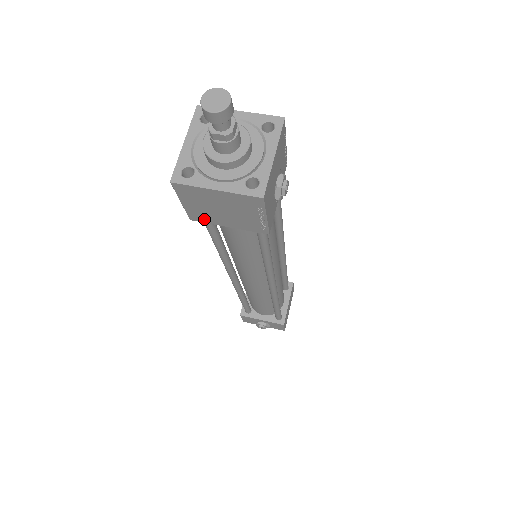
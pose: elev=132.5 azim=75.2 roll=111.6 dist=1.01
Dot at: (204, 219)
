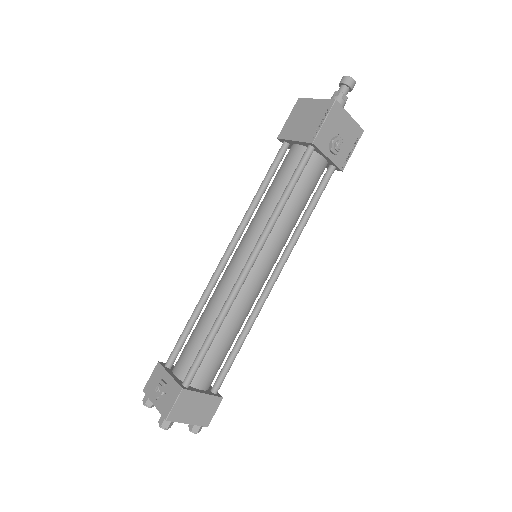
Dot at: (286, 135)
